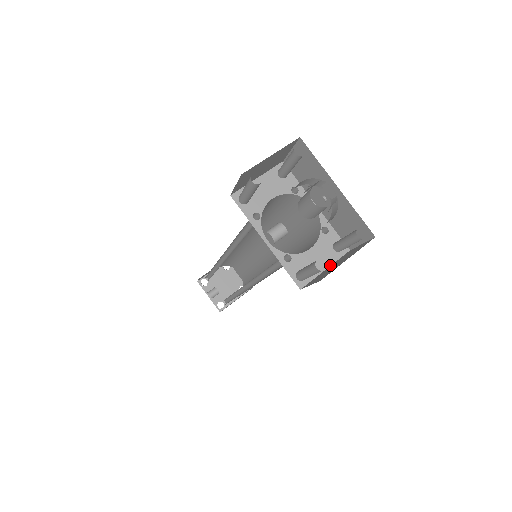
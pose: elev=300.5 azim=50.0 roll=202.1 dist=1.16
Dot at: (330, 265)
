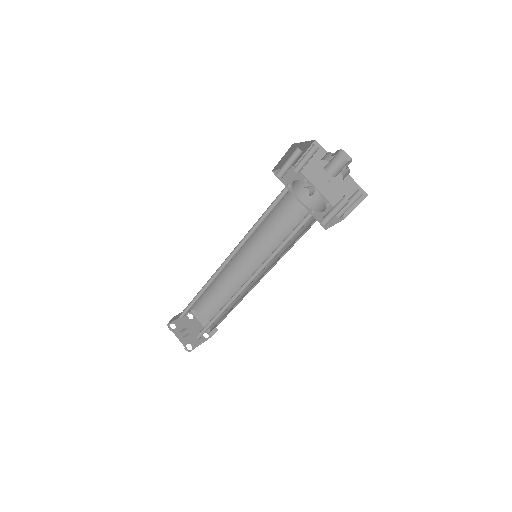
Dot at: occluded
